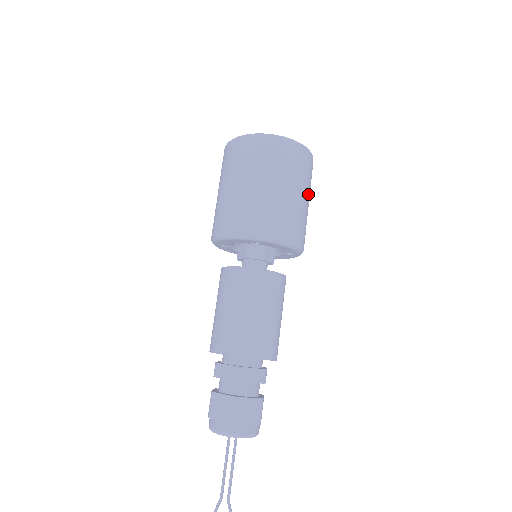
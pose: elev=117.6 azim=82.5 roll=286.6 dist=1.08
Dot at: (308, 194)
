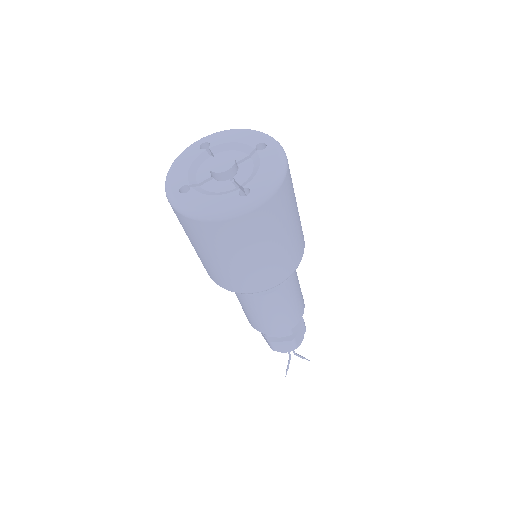
Dot at: occluded
